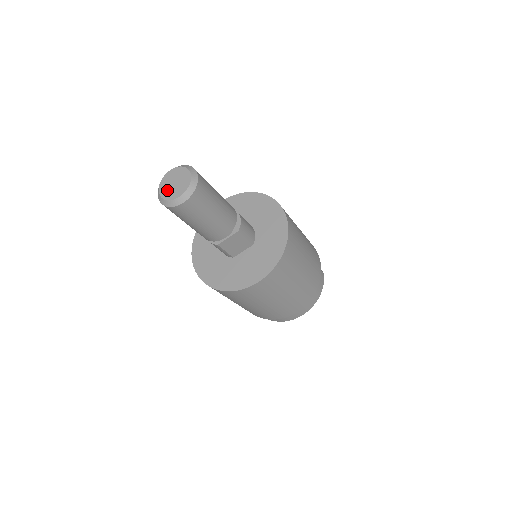
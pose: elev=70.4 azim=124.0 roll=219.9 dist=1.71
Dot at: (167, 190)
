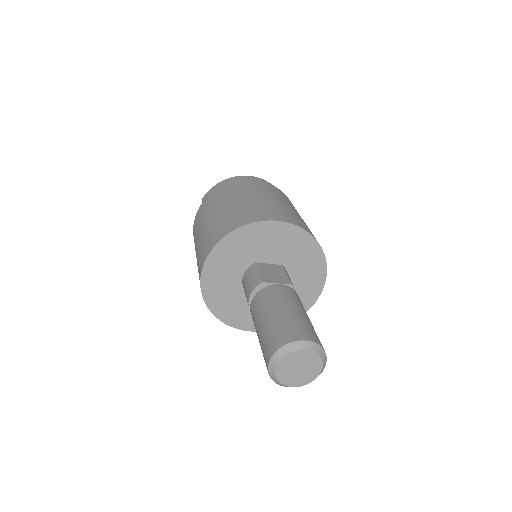
Dot at: (287, 371)
